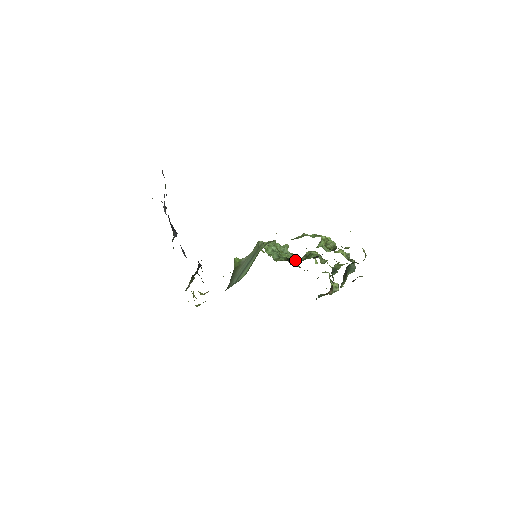
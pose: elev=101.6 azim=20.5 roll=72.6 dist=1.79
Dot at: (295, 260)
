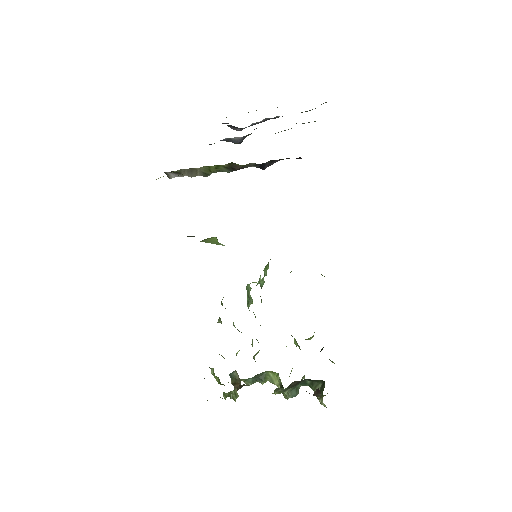
Dot at: occluded
